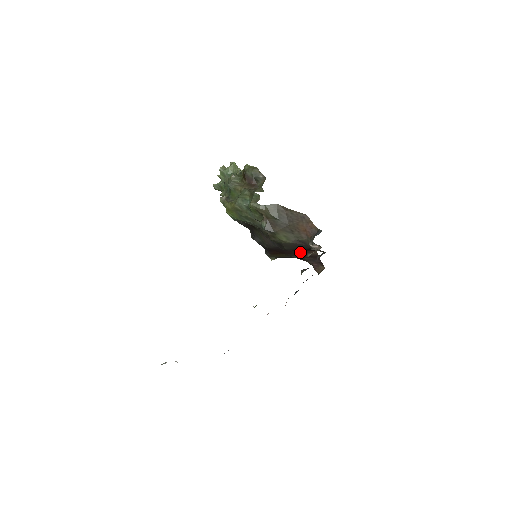
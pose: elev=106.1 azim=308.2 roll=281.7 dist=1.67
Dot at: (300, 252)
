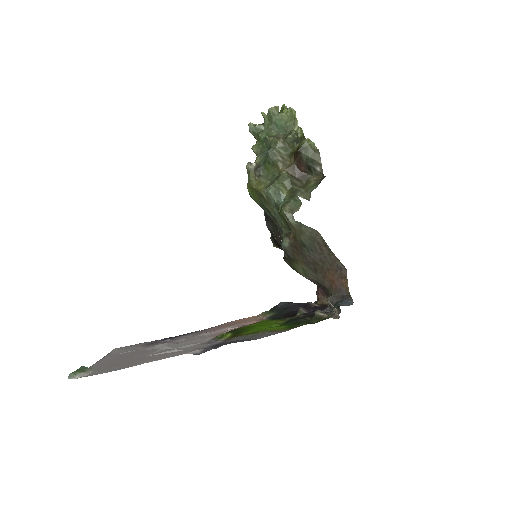
Dot at: occluded
